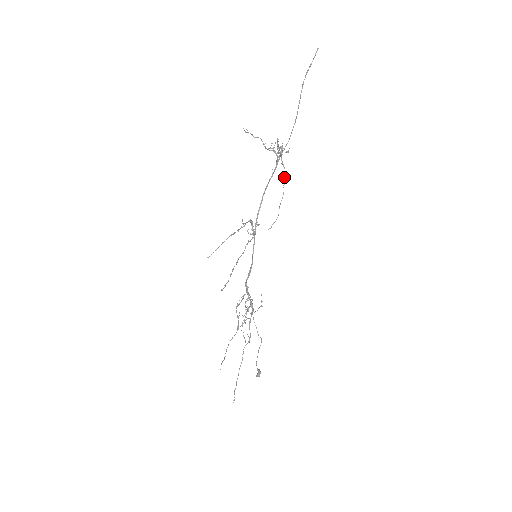
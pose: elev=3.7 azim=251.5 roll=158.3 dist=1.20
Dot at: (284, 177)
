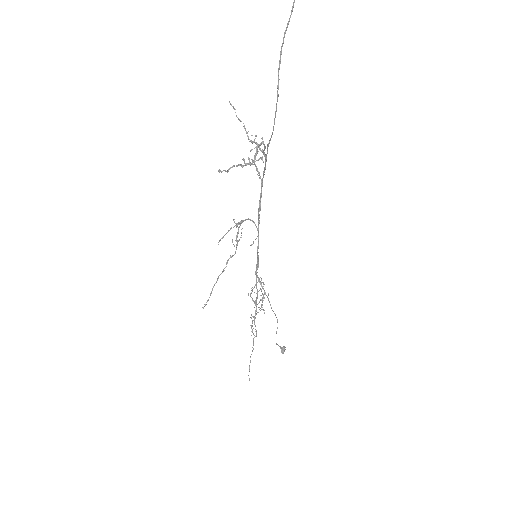
Dot at: occluded
